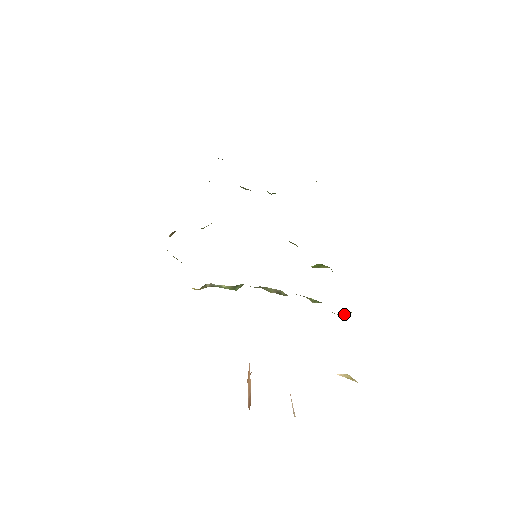
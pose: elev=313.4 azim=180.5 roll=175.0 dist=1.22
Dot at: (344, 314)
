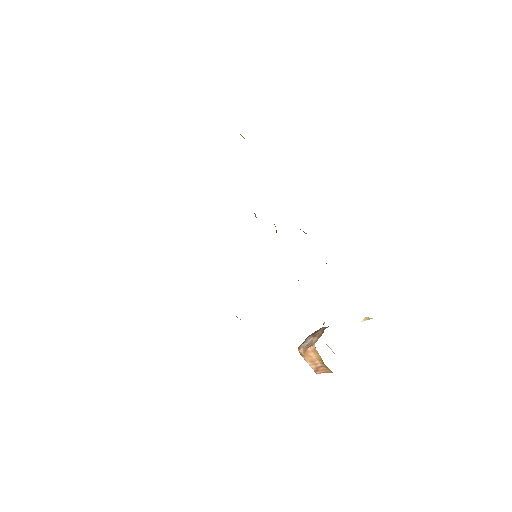
Dot at: occluded
